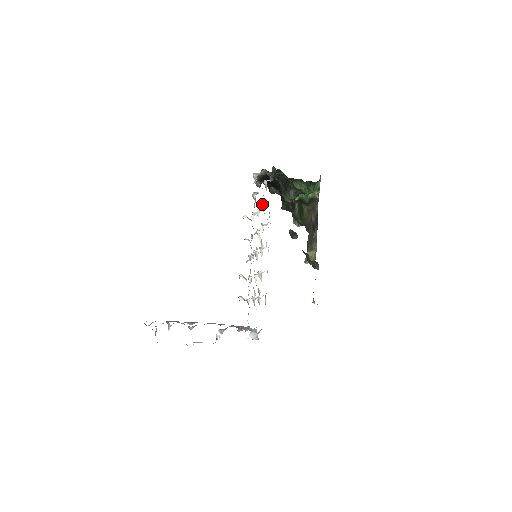
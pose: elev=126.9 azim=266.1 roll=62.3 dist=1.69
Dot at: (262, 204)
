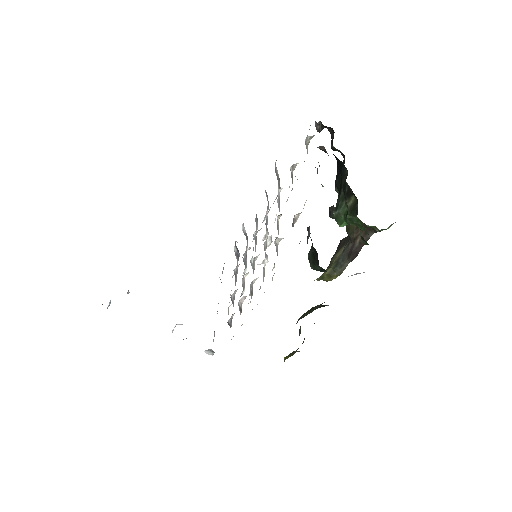
Dot at: (279, 238)
